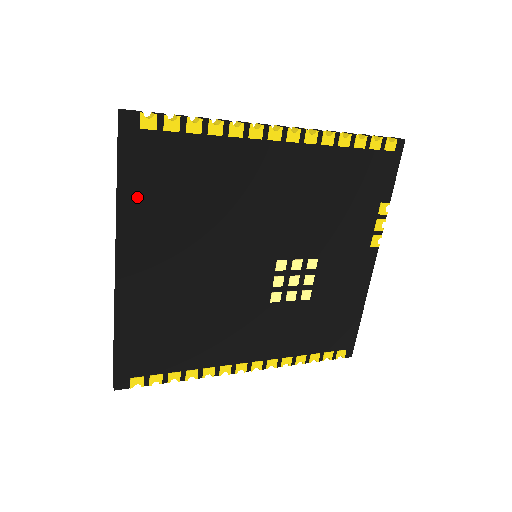
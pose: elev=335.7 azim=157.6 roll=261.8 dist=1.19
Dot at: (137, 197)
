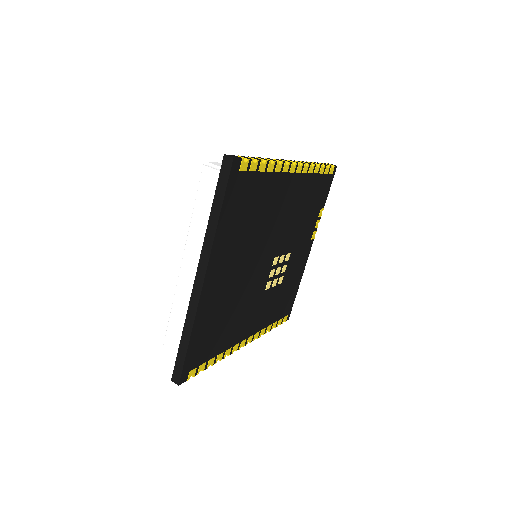
Dot at: (226, 223)
